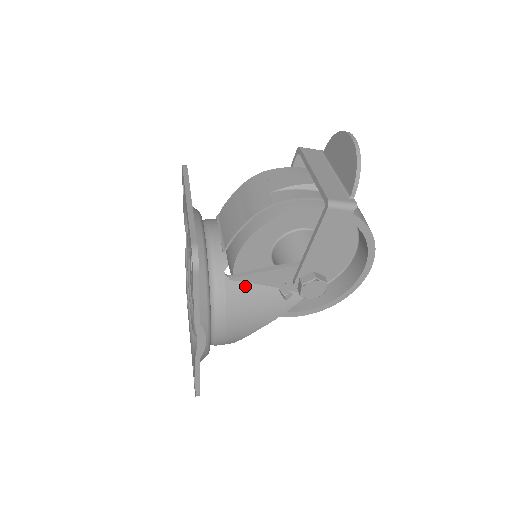
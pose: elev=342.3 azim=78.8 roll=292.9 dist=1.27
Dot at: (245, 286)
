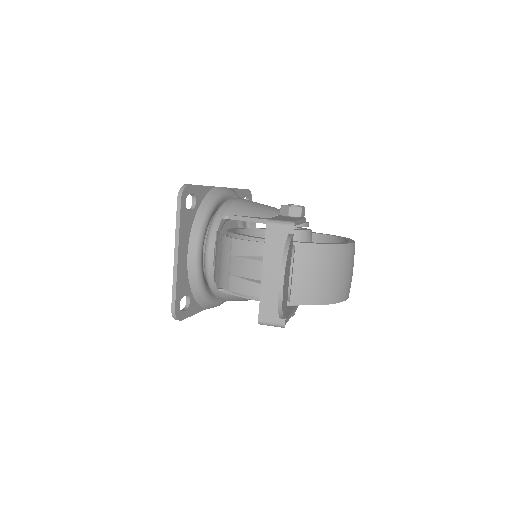
Dot at: occluded
